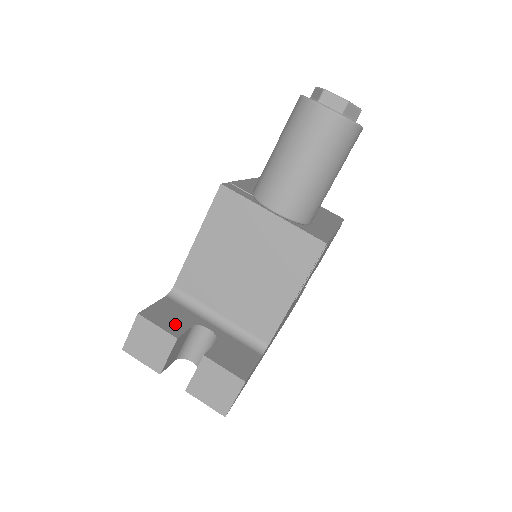
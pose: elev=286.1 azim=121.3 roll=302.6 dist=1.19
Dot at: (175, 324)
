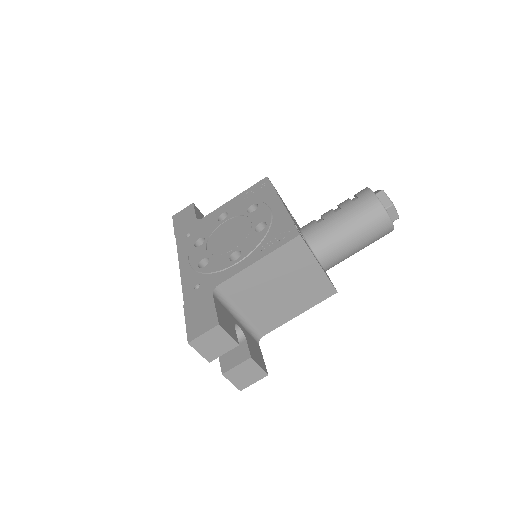
Dot at: (231, 329)
